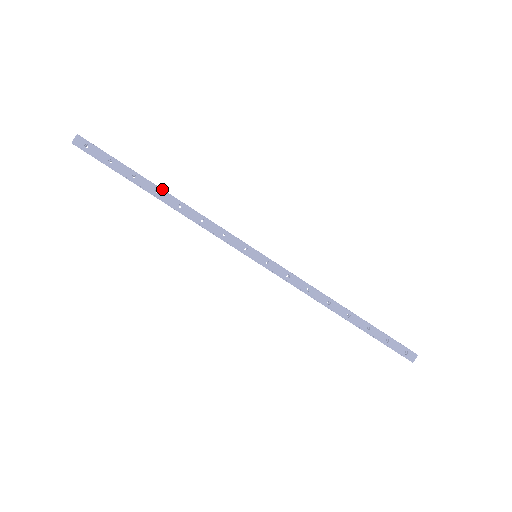
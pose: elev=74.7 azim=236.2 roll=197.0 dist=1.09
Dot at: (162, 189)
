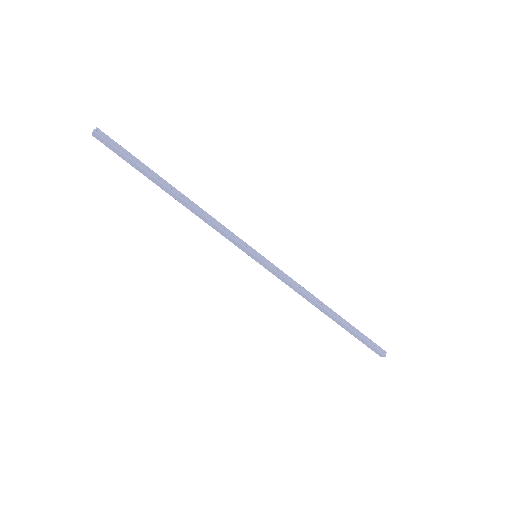
Dot at: (172, 191)
